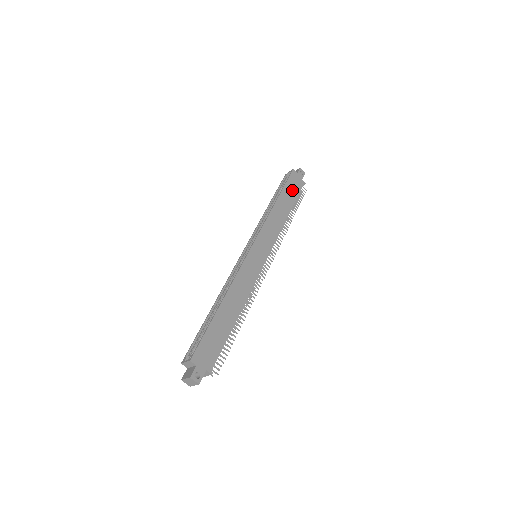
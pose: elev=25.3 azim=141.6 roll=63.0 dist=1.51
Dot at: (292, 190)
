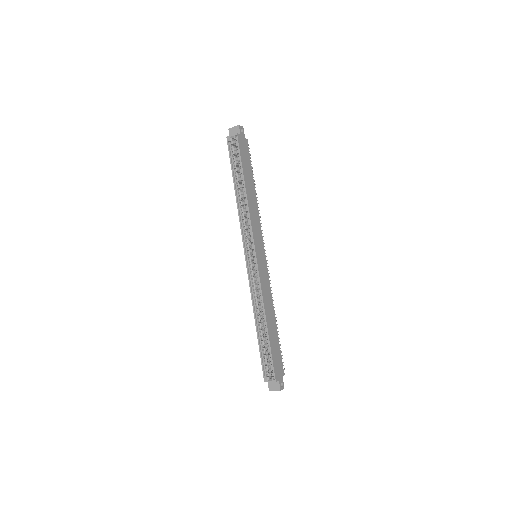
Dot at: (246, 161)
